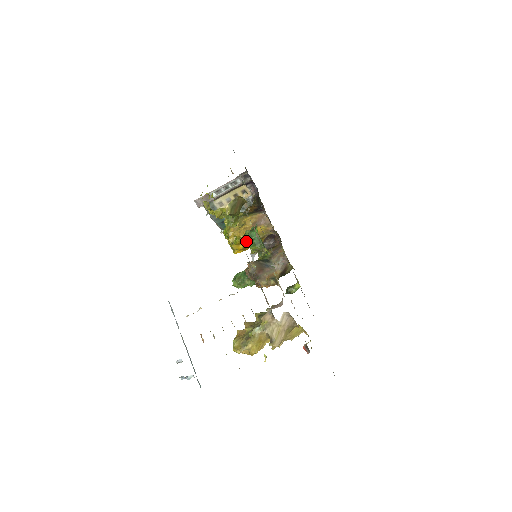
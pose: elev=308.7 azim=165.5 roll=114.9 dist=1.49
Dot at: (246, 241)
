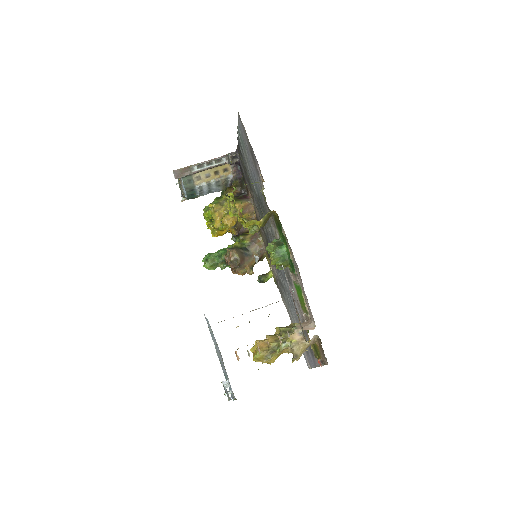
Dot at: (273, 256)
